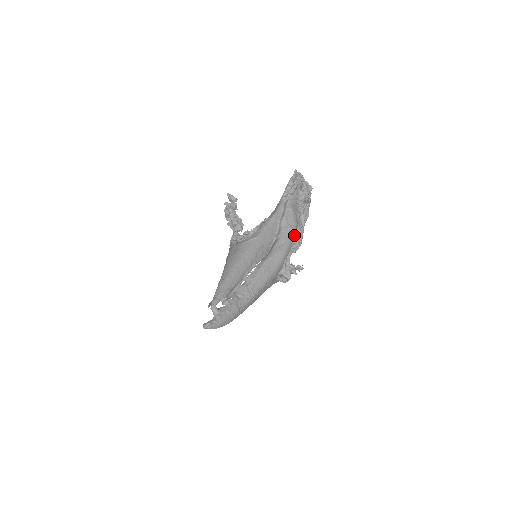
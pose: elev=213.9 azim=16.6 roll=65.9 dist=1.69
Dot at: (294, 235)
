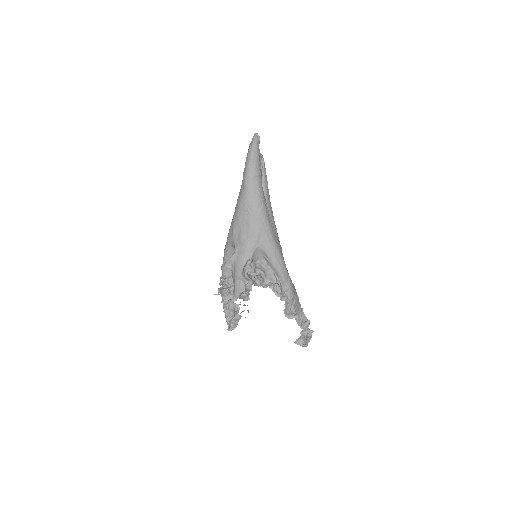
Dot at: (283, 292)
